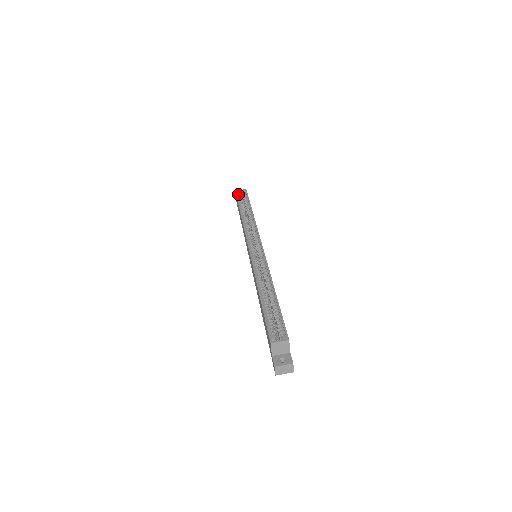
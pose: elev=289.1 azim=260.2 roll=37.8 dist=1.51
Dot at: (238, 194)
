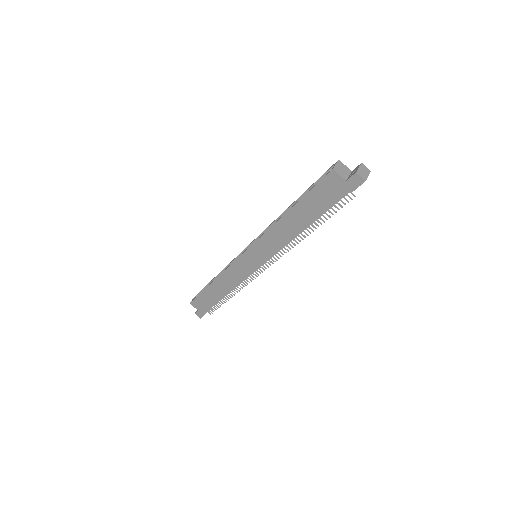
Dot at: (194, 300)
